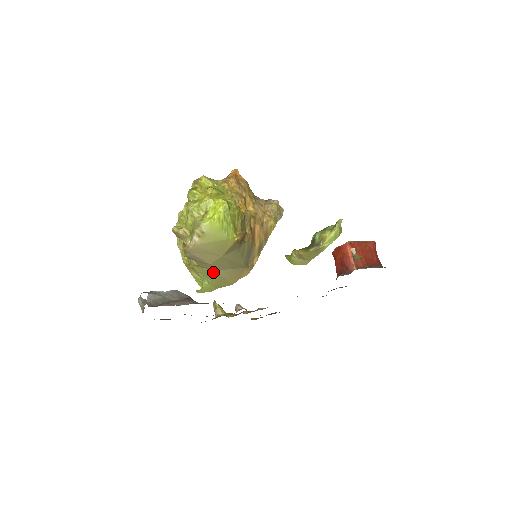
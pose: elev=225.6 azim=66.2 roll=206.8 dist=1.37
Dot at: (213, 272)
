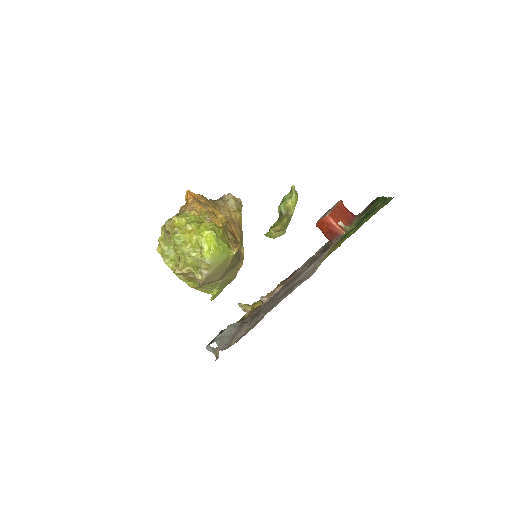
Dot at: (220, 281)
